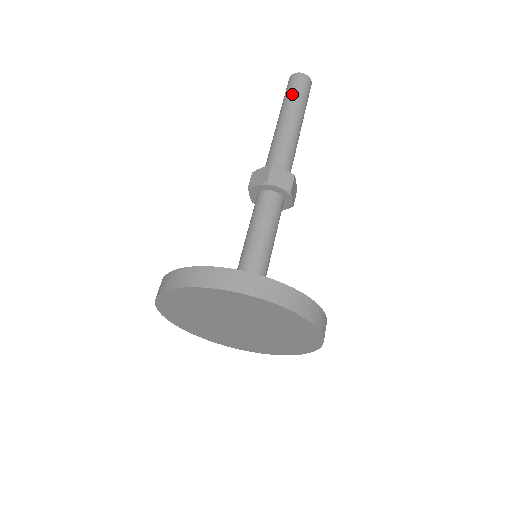
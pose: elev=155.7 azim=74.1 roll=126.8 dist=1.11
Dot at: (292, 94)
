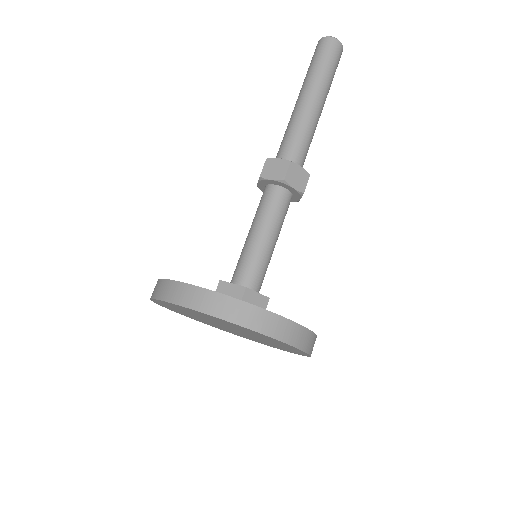
Dot at: (310, 67)
